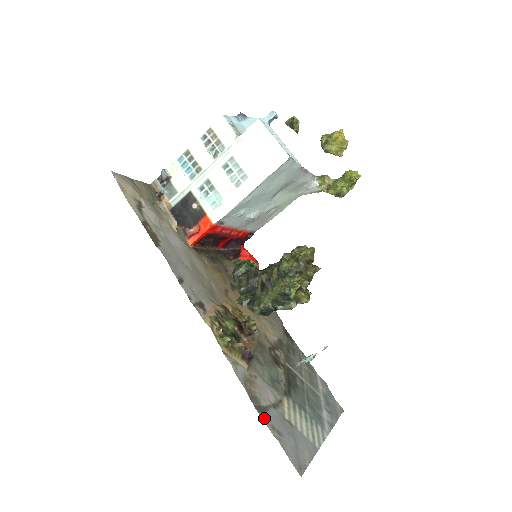
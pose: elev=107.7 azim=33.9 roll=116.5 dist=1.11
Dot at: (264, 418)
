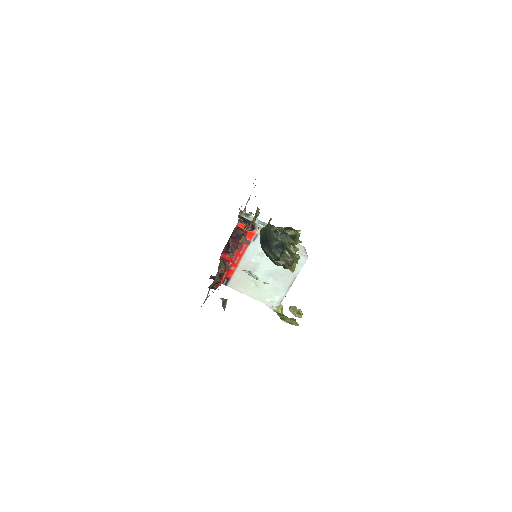
Dot at: occluded
